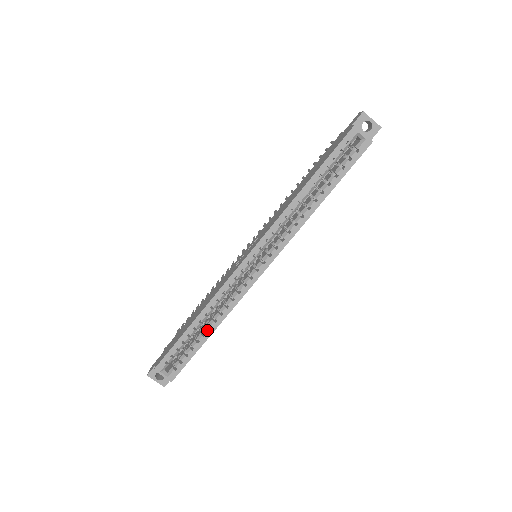
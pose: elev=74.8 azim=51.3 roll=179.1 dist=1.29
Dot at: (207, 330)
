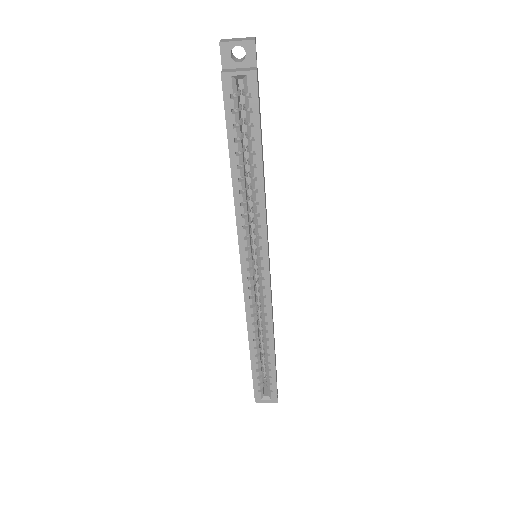
Dot at: (267, 350)
